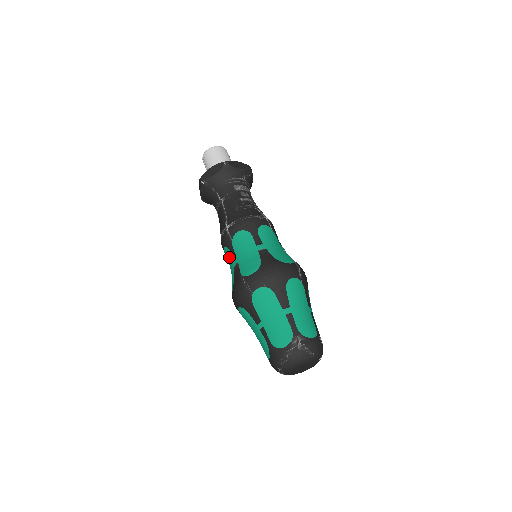
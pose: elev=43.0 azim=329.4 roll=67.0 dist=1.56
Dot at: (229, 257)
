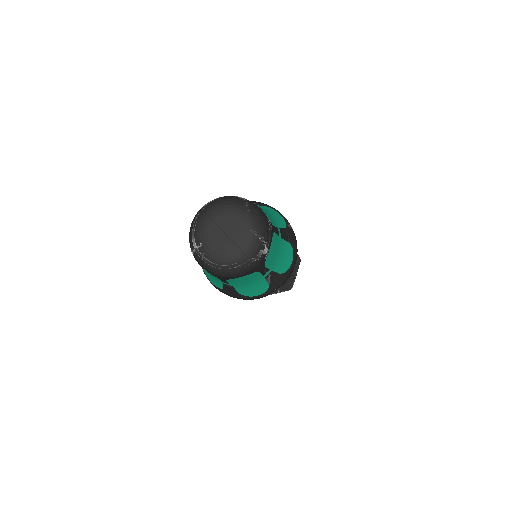
Dot at: occluded
